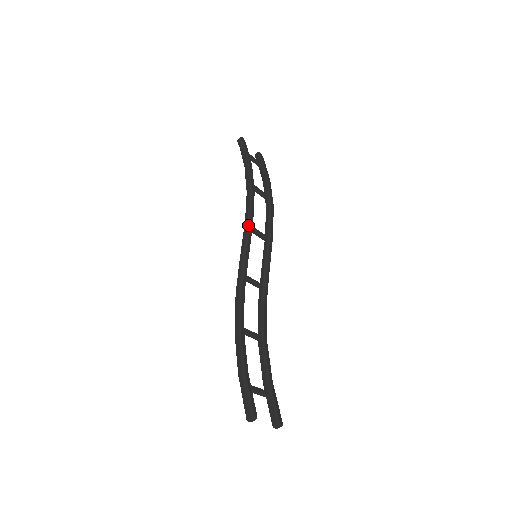
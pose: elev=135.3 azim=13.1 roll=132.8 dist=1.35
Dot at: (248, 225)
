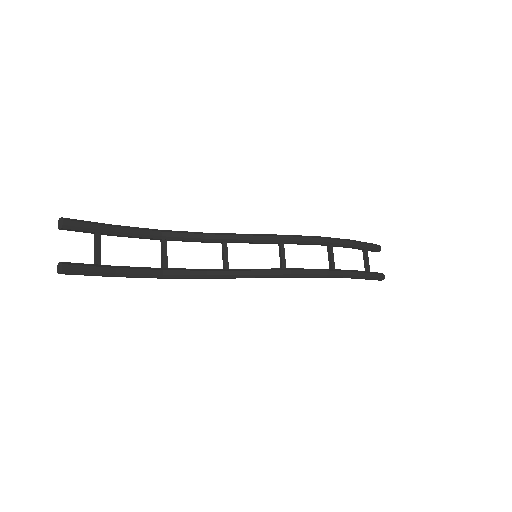
Dot at: (281, 235)
